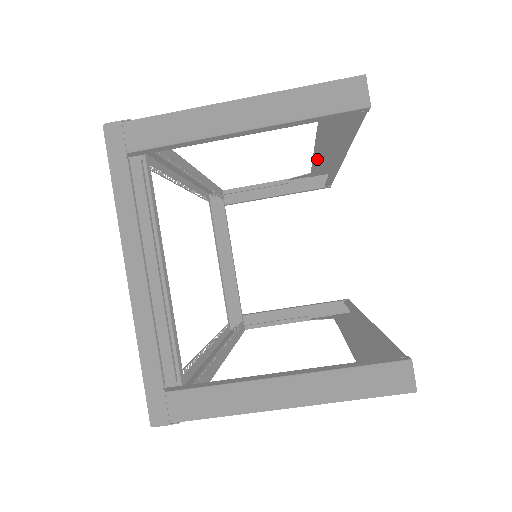
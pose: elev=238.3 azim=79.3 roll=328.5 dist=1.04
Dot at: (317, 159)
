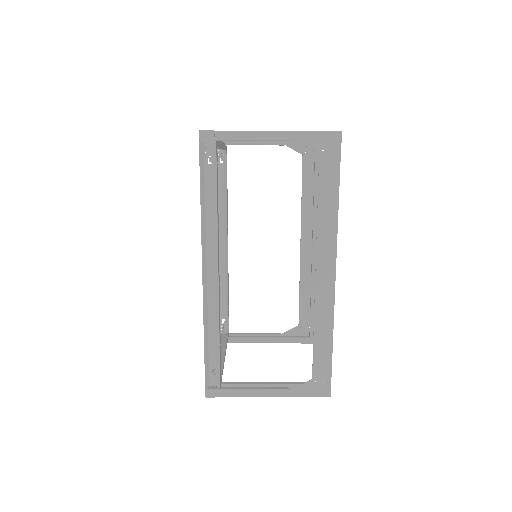
Dot at: (303, 276)
